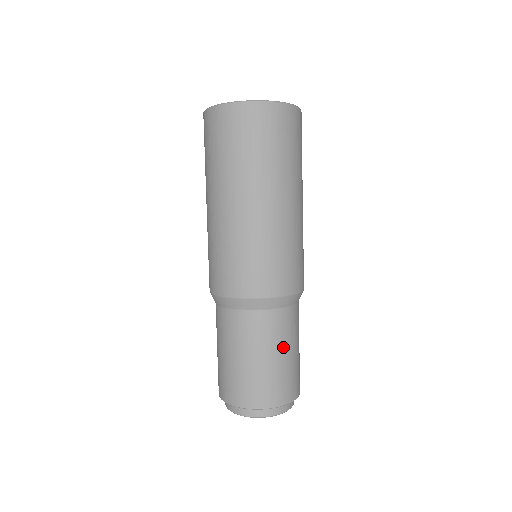
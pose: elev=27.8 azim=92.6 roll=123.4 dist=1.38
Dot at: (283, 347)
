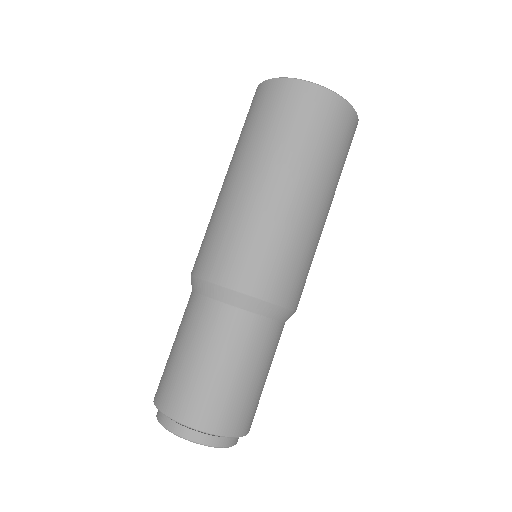
Dot at: occluded
